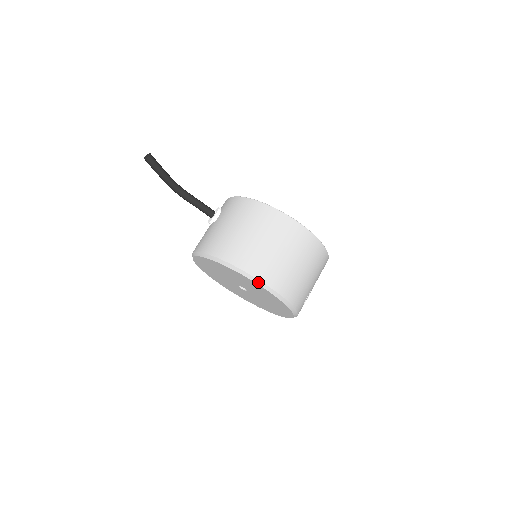
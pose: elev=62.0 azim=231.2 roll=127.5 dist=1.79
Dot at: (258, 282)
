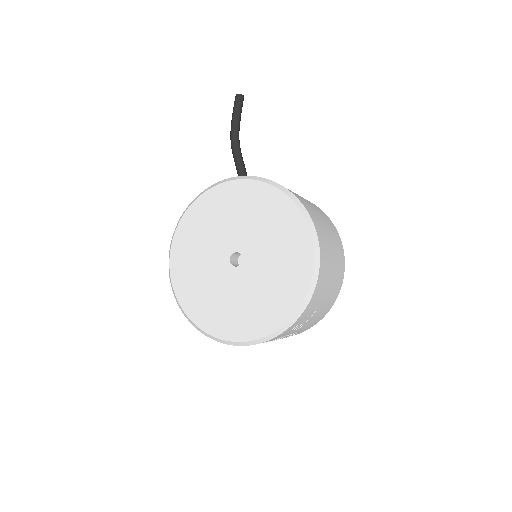
Dot at: (309, 222)
